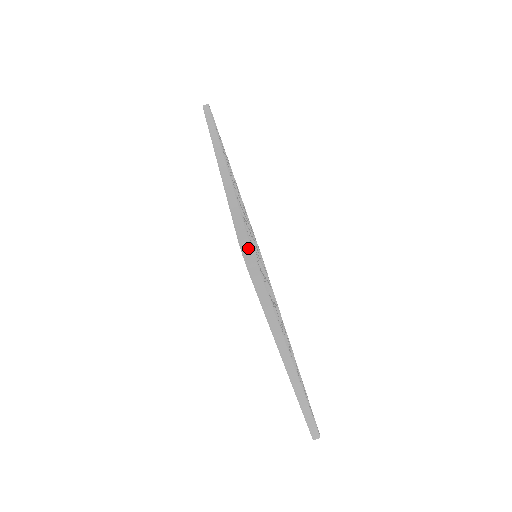
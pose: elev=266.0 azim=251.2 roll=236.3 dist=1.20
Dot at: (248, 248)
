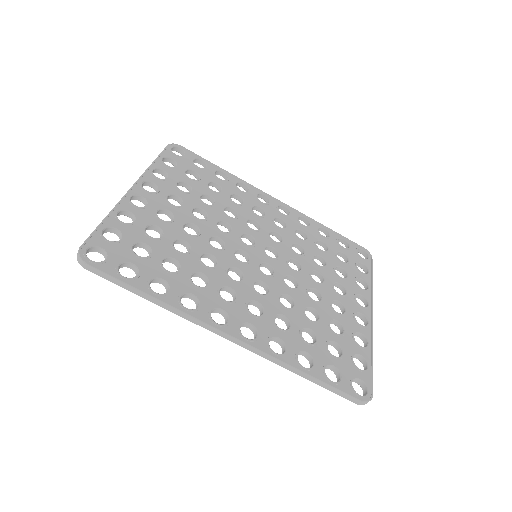
Dot at: (366, 403)
